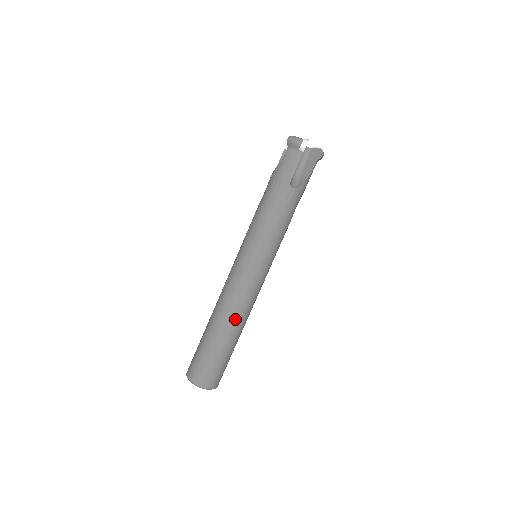
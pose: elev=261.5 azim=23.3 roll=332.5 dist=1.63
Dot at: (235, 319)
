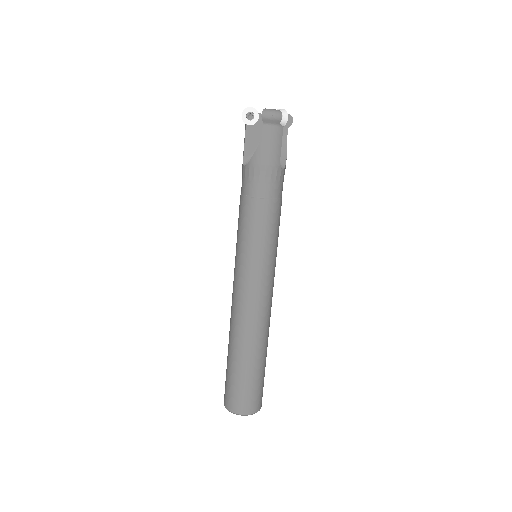
Dot at: (266, 330)
